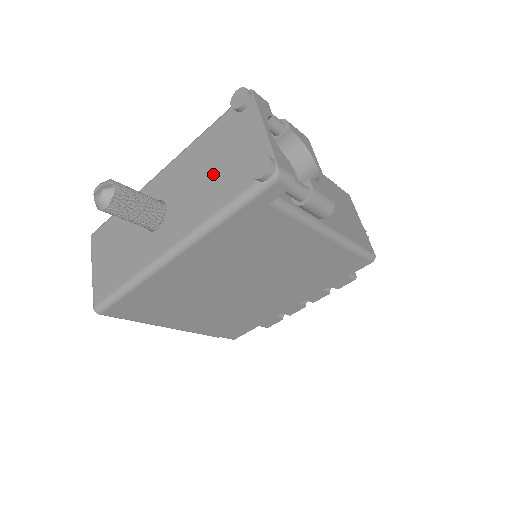
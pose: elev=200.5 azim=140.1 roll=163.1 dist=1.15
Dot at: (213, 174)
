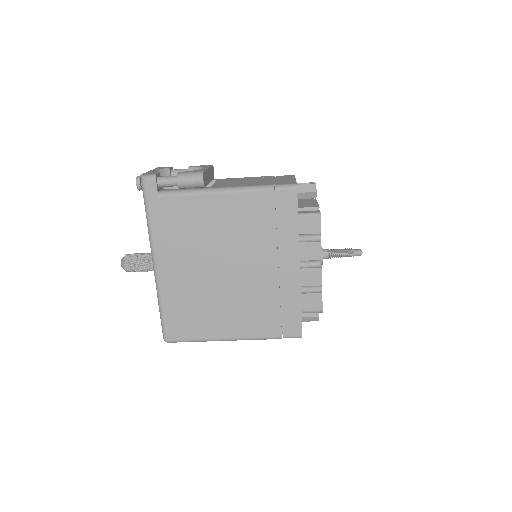
Dot at: occluded
